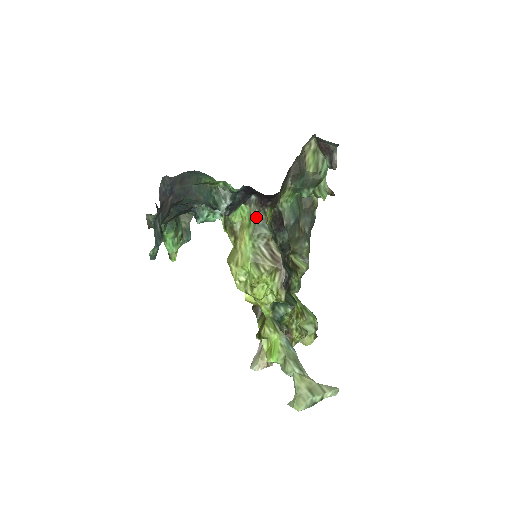
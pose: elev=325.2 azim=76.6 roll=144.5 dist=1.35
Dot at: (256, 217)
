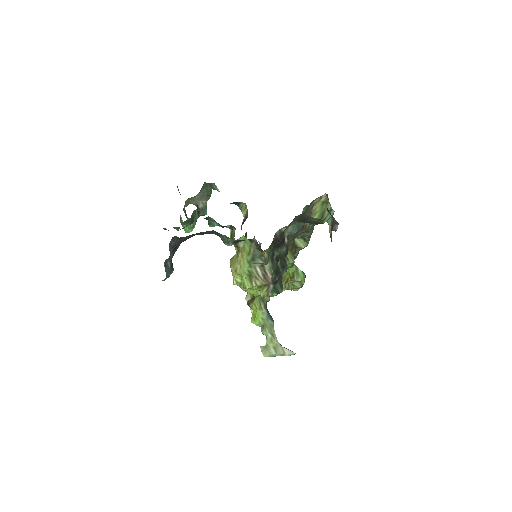
Dot at: (255, 252)
